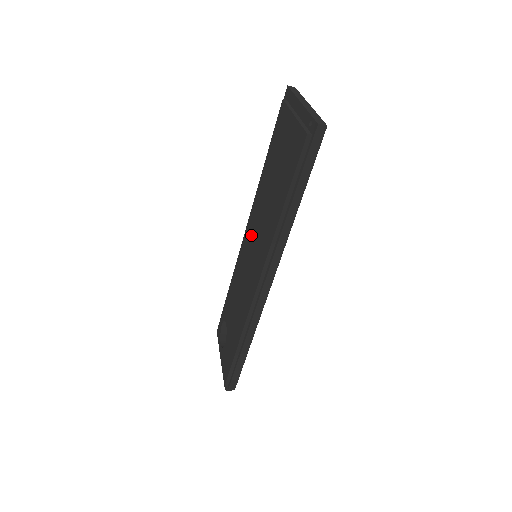
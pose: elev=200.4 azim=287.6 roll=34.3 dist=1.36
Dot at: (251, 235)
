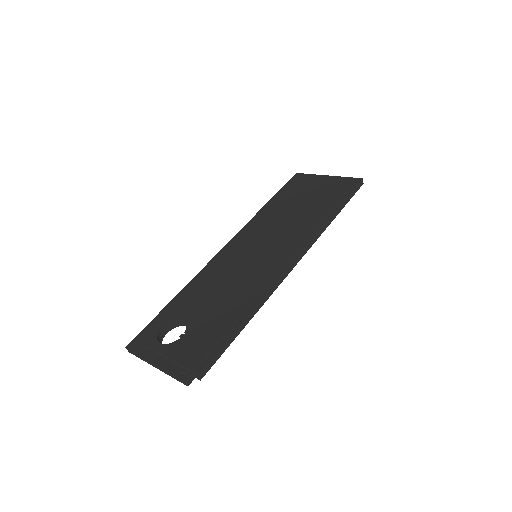
Dot at: (252, 241)
